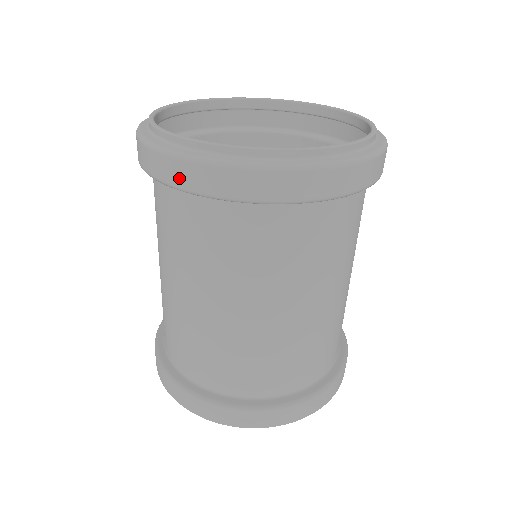
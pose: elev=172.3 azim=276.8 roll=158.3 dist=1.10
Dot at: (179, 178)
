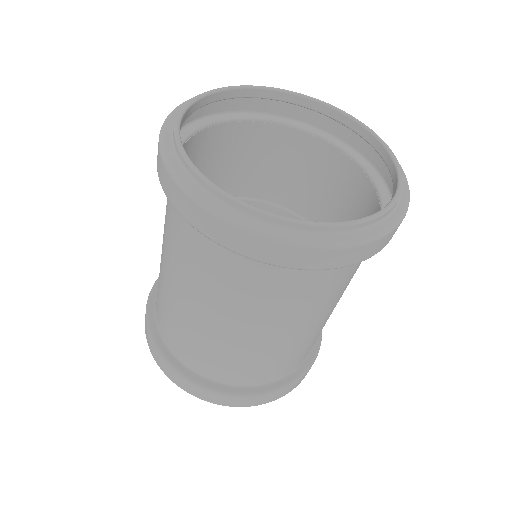
Dot at: (205, 227)
